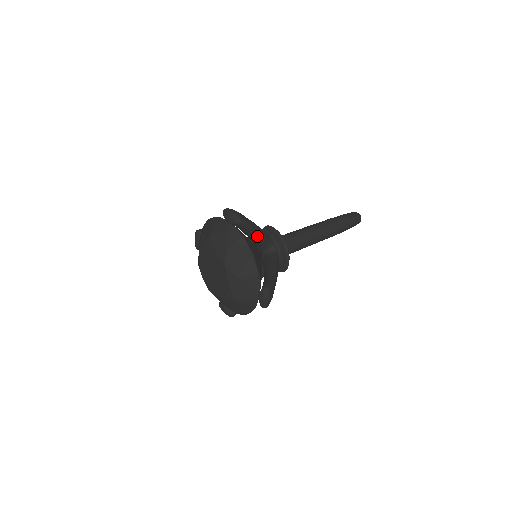
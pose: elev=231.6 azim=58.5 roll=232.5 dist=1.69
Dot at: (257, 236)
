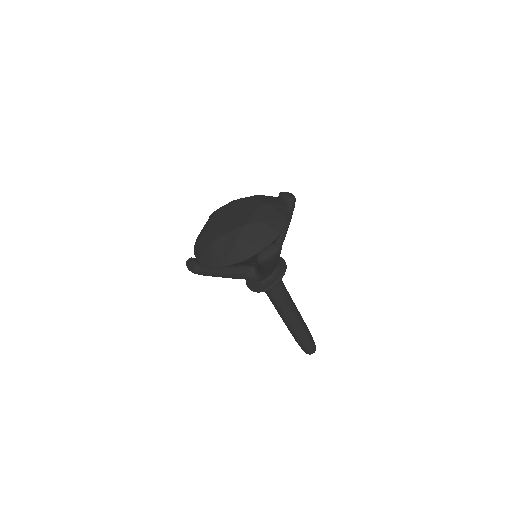
Dot at: (281, 234)
